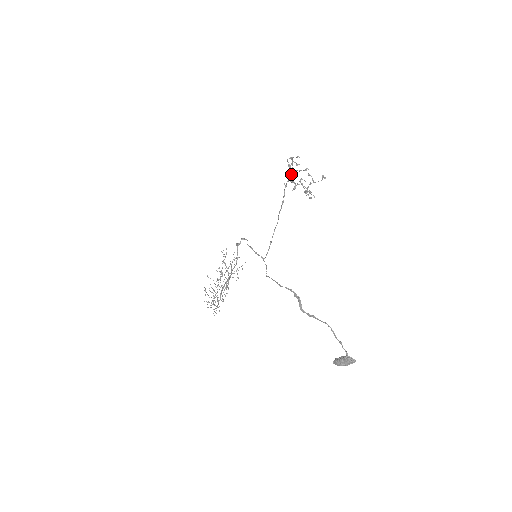
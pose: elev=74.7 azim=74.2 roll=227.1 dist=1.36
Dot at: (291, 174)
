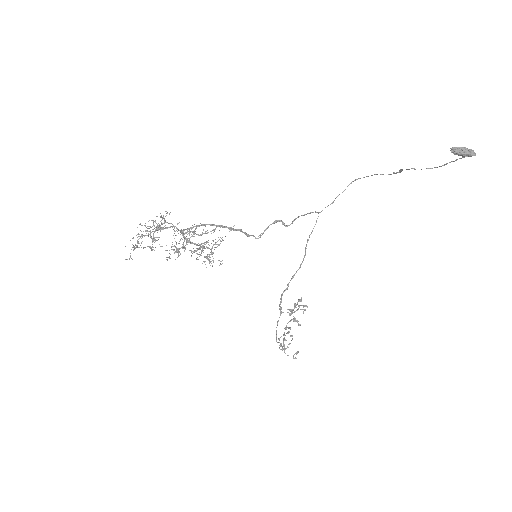
Dot at: (300, 300)
